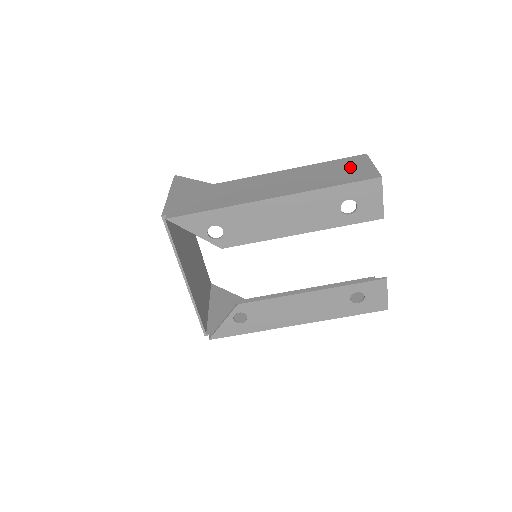
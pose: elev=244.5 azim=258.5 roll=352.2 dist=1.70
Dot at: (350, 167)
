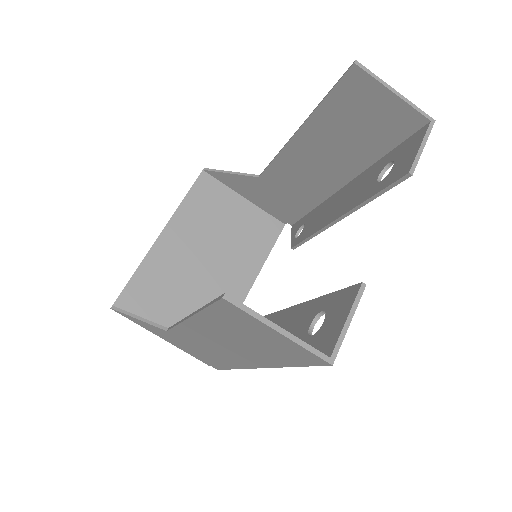
Dot at: (254, 333)
